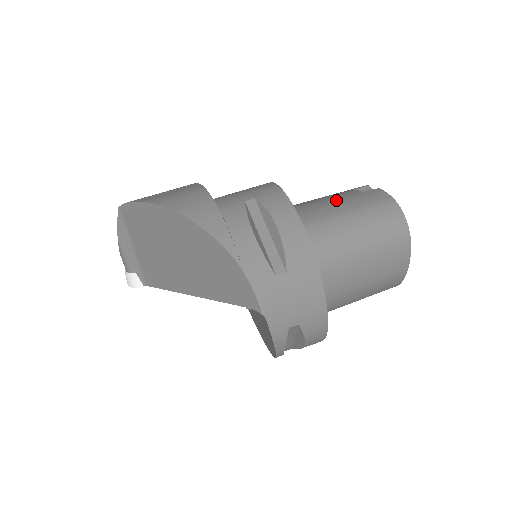
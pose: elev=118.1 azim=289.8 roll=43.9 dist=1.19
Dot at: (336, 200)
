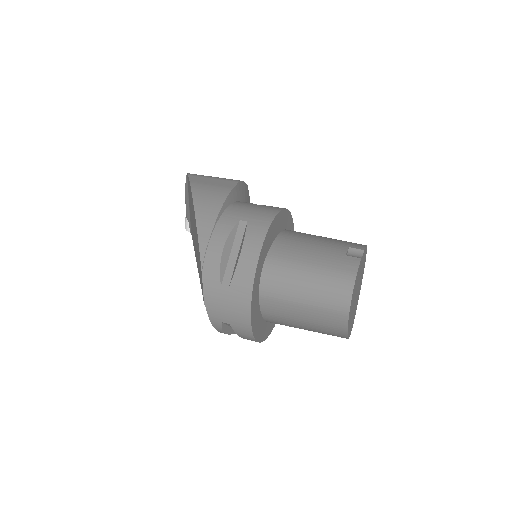
Dot at: (319, 250)
